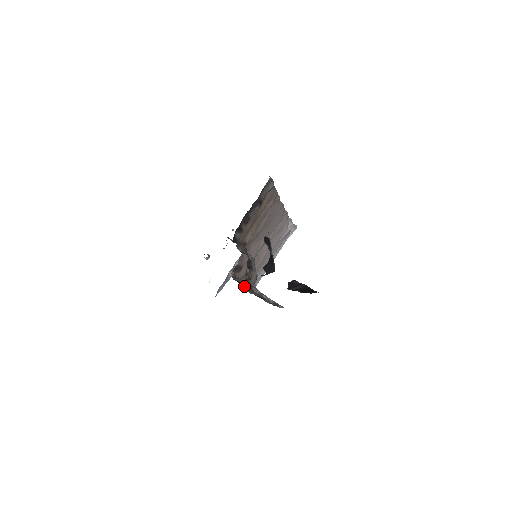
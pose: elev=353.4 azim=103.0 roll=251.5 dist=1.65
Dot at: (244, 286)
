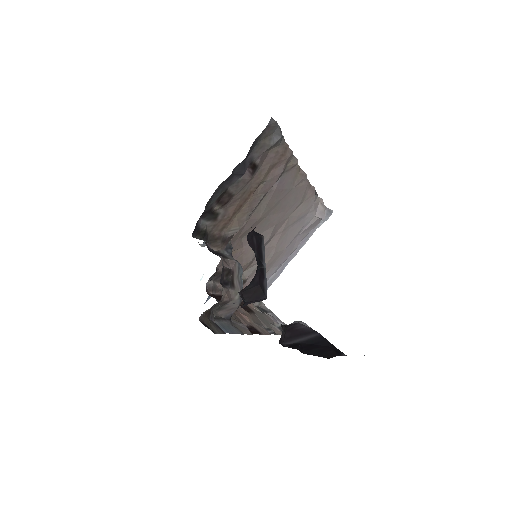
Dot at: (203, 322)
